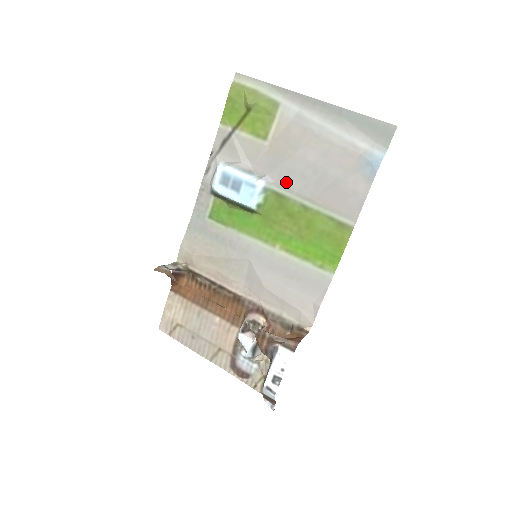
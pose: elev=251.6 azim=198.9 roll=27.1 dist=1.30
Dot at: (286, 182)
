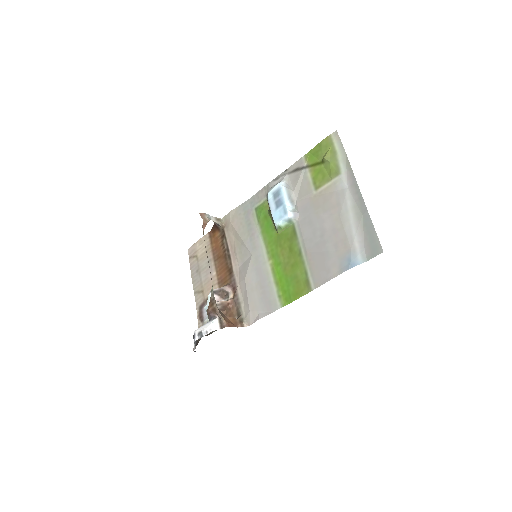
Dot at: (304, 227)
